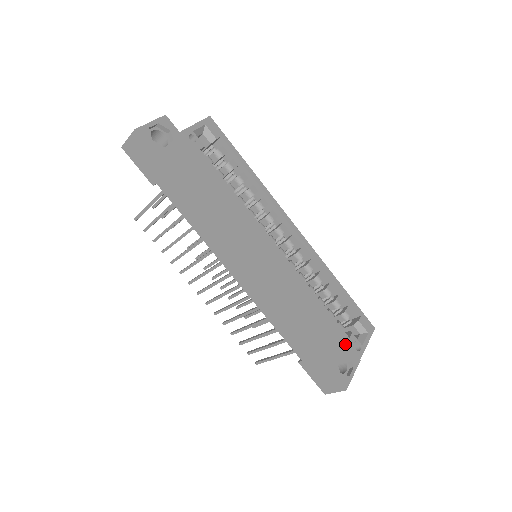
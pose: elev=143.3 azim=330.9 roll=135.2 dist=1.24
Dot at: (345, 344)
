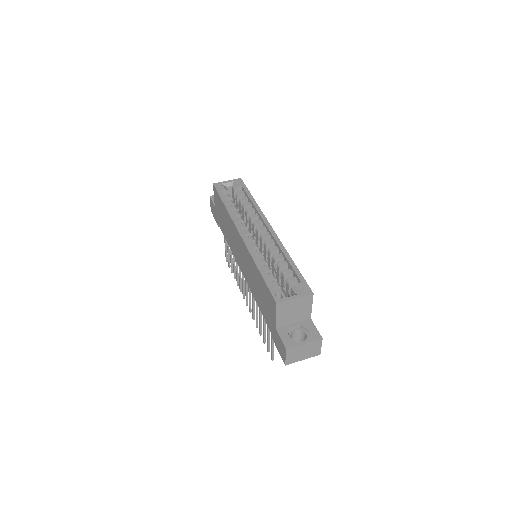
Dot at: (270, 294)
